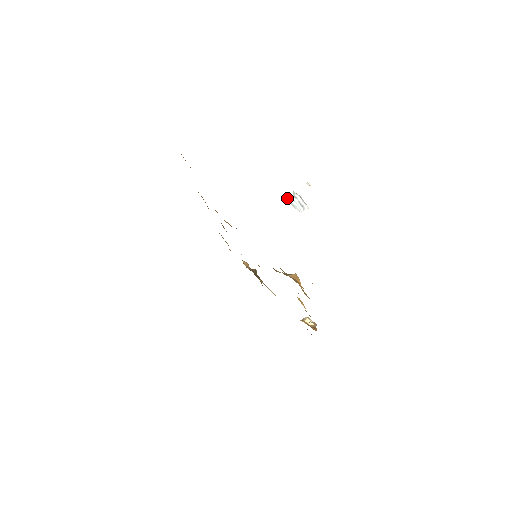
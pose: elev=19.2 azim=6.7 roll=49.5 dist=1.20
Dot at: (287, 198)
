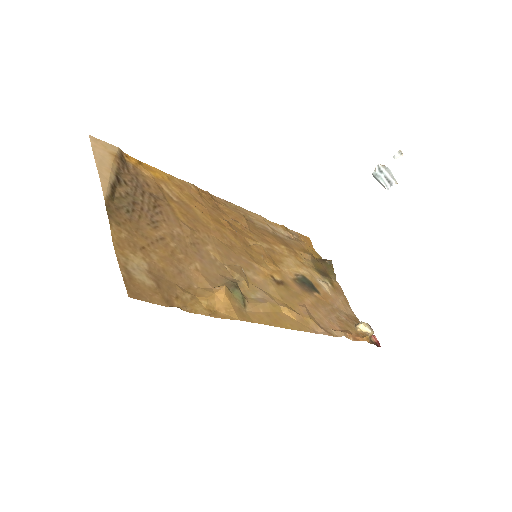
Dot at: (372, 173)
